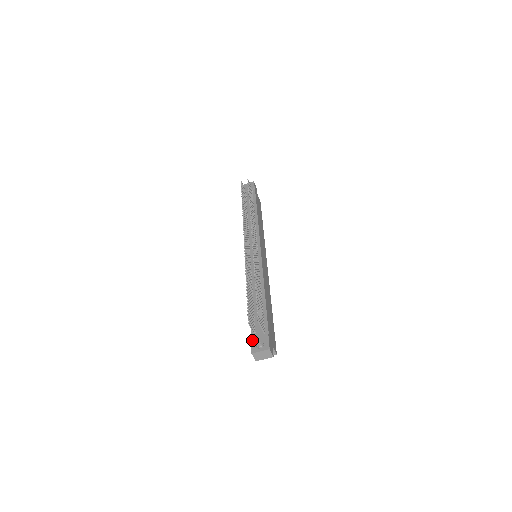
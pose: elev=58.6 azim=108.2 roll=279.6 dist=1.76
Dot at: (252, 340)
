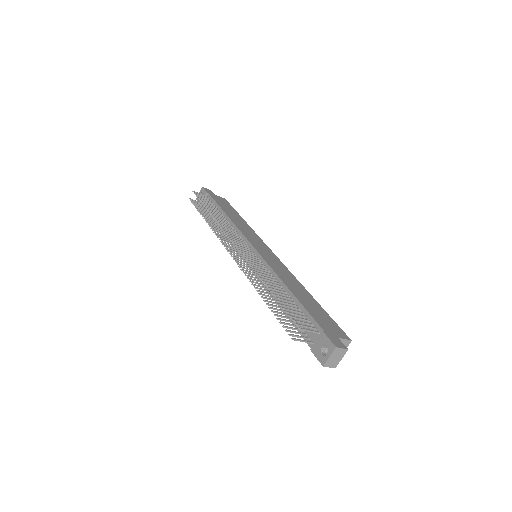
Dot at: (313, 351)
